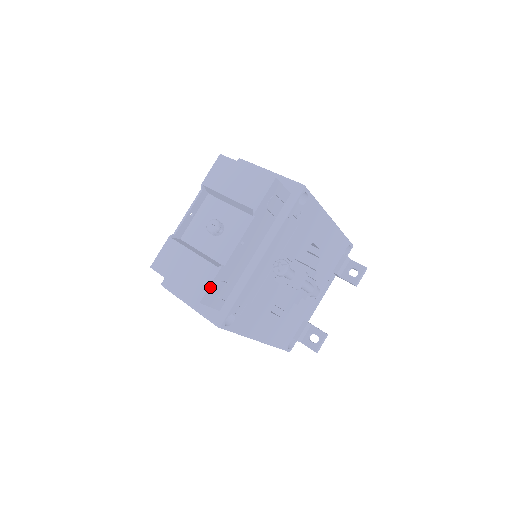
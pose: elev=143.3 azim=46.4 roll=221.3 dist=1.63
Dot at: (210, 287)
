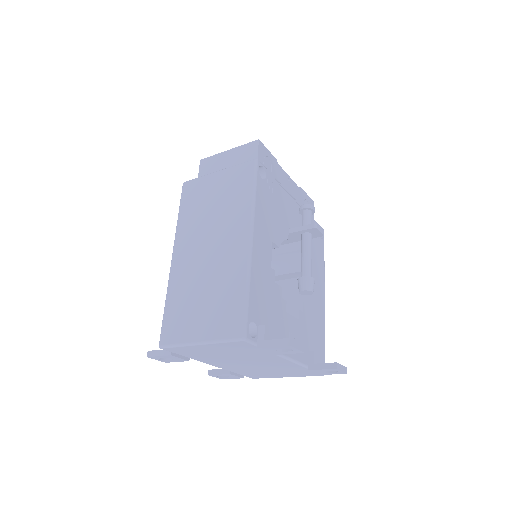
Dot at: (267, 150)
